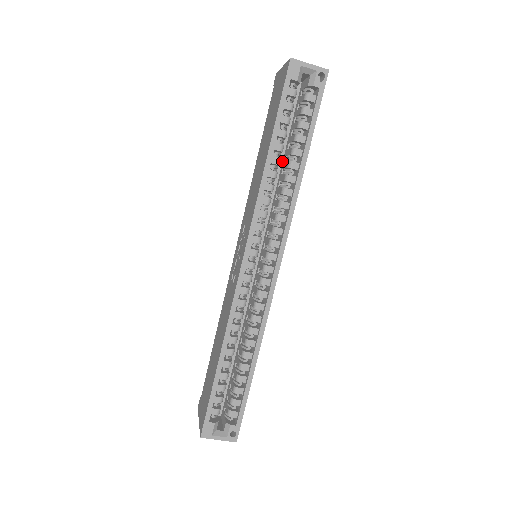
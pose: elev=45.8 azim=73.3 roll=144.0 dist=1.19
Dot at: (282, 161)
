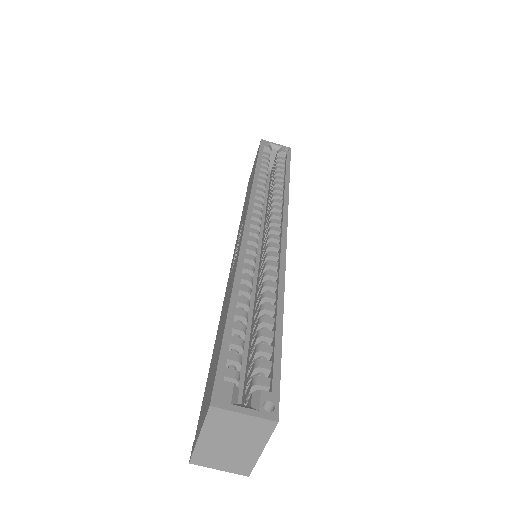
Dot at: (266, 203)
